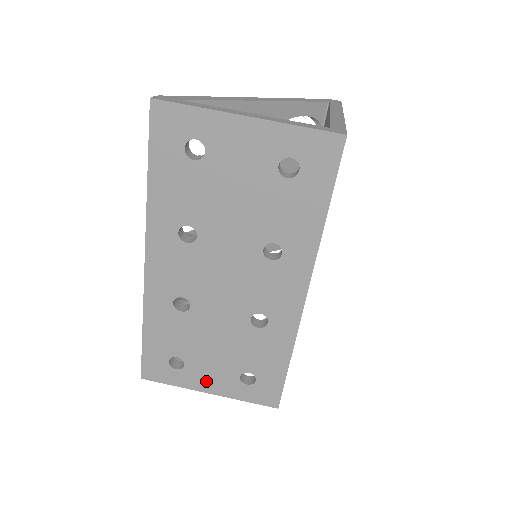
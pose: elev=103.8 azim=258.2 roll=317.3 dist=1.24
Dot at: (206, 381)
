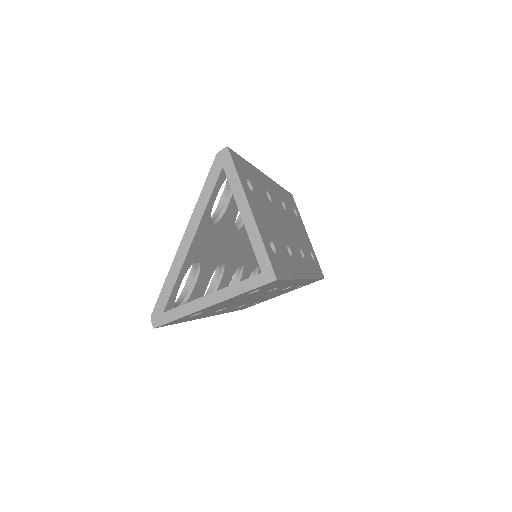
Dot at: occluded
